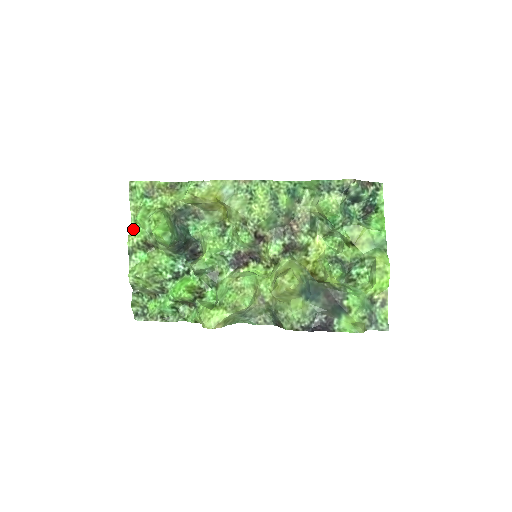
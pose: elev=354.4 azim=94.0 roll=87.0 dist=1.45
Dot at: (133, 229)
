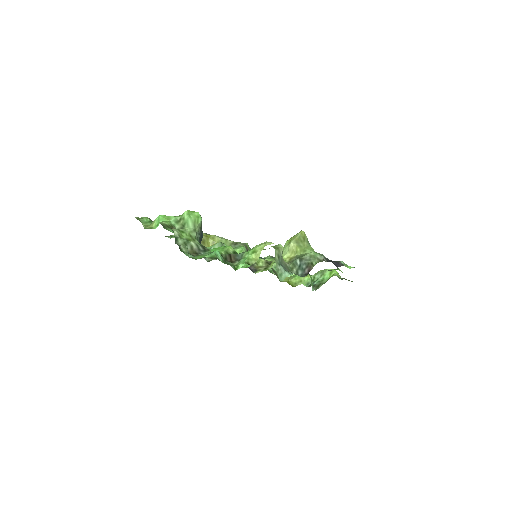
Dot at: occluded
